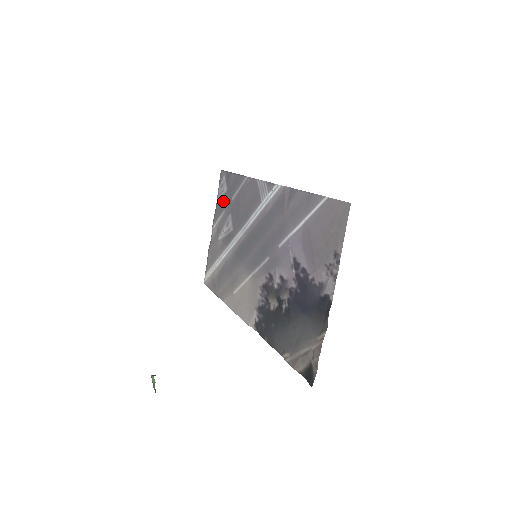
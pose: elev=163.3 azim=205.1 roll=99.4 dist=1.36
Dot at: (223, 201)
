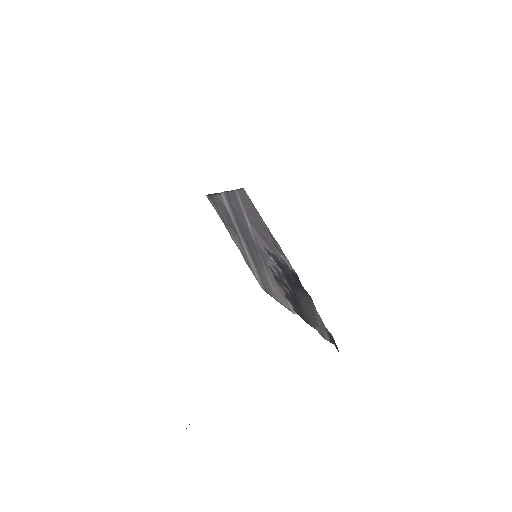
Dot at: (222, 219)
